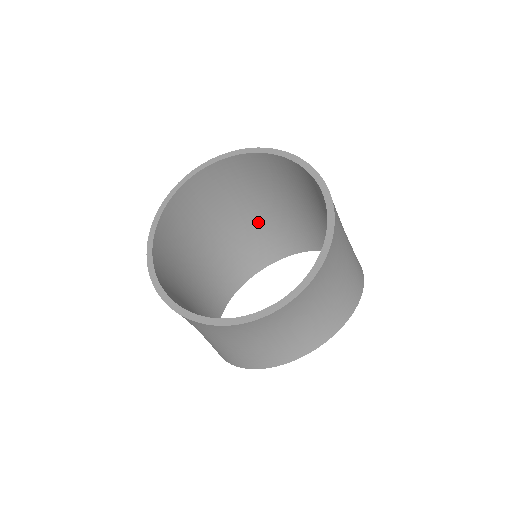
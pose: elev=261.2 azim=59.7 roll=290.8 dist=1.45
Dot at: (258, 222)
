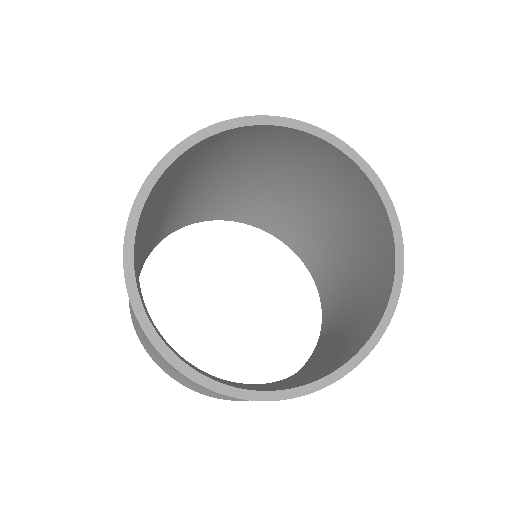
Dot at: (288, 197)
